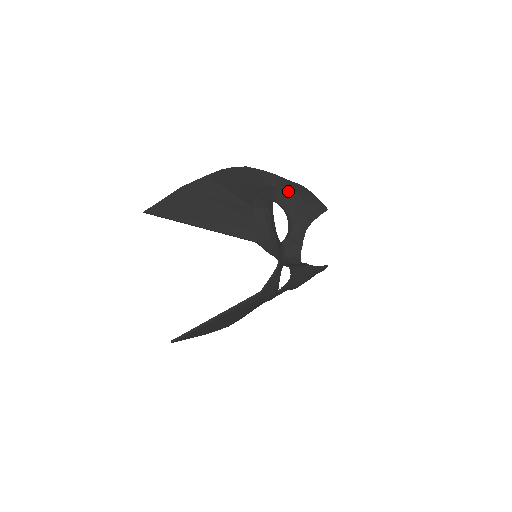
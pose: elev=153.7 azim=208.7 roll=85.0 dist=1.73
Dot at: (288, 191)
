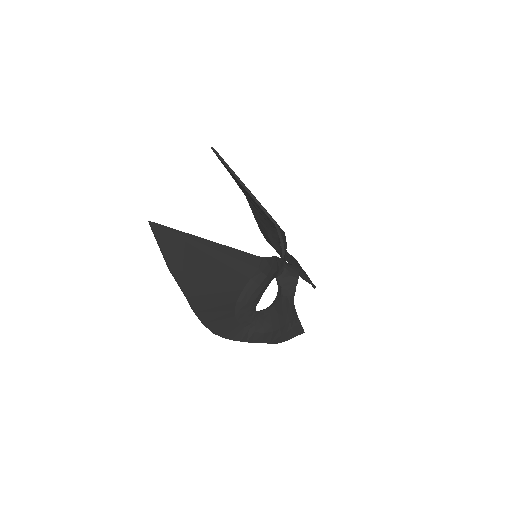
Dot at: occluded
